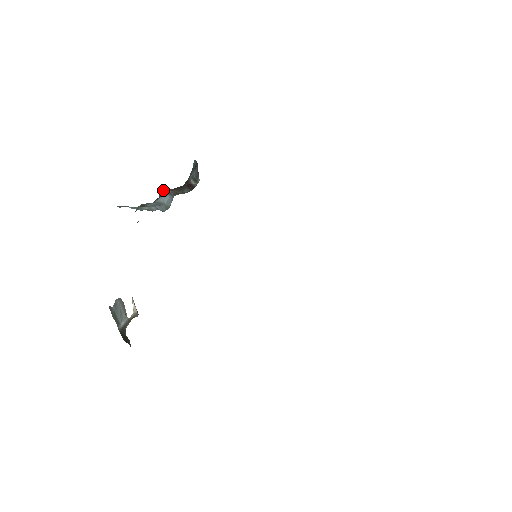
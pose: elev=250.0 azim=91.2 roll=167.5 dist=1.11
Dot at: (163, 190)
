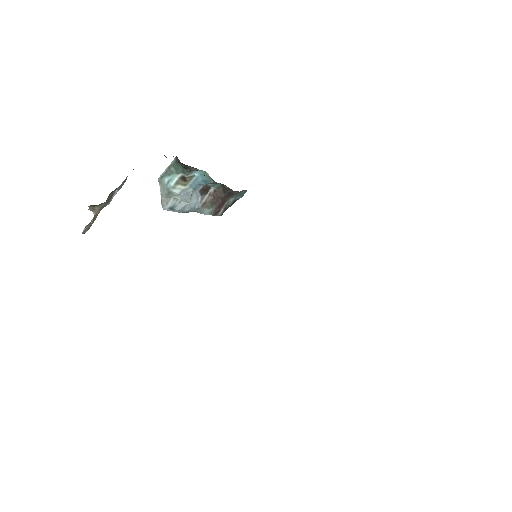
Dot at: (210, 187)
